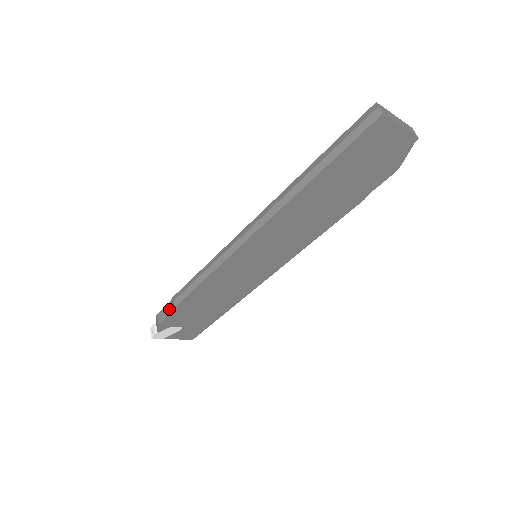
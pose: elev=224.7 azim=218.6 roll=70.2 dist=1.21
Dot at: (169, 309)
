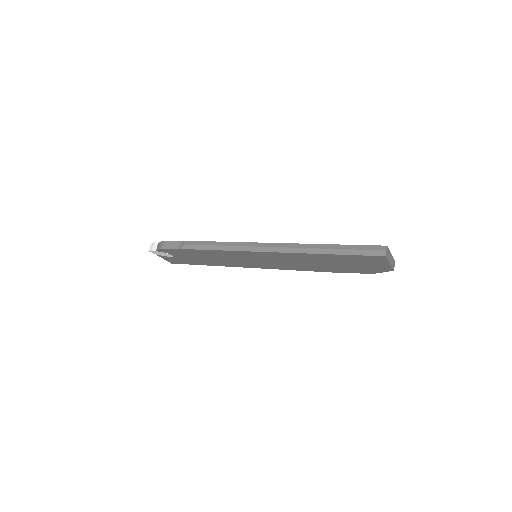
Dot at: (176, 246)
